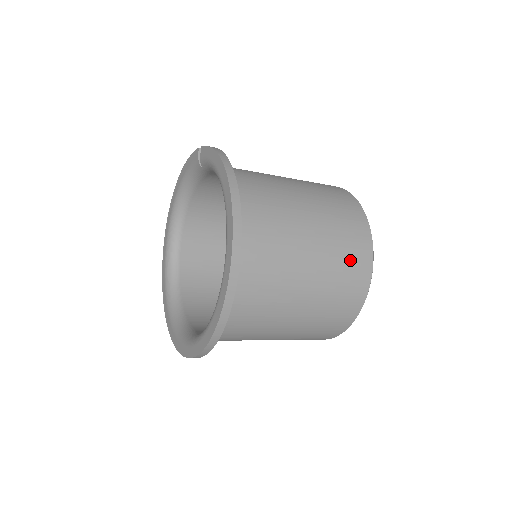
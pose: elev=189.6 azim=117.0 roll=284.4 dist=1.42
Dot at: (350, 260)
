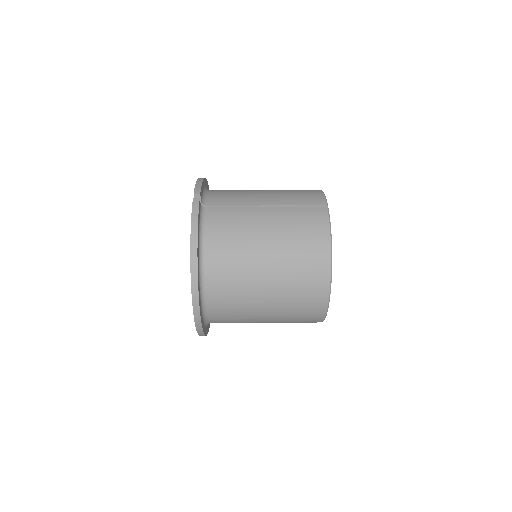
Dot at: (304, 306)
